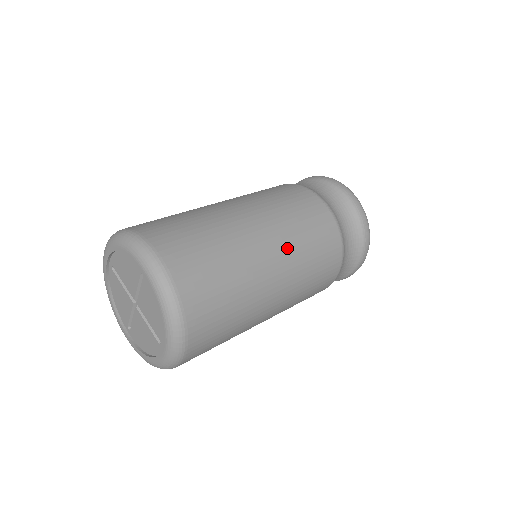
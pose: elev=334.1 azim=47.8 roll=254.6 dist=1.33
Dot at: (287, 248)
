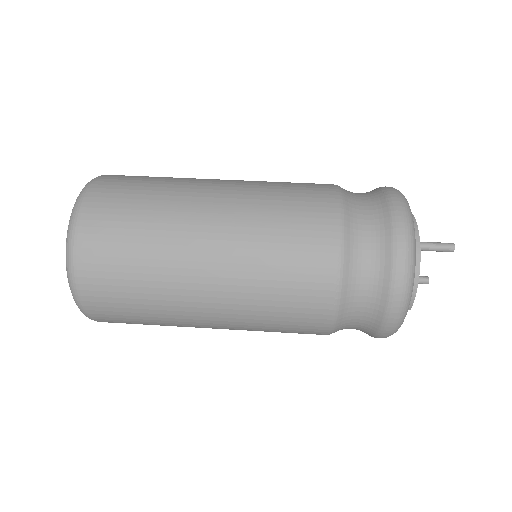
Dot at: (235, 316)
